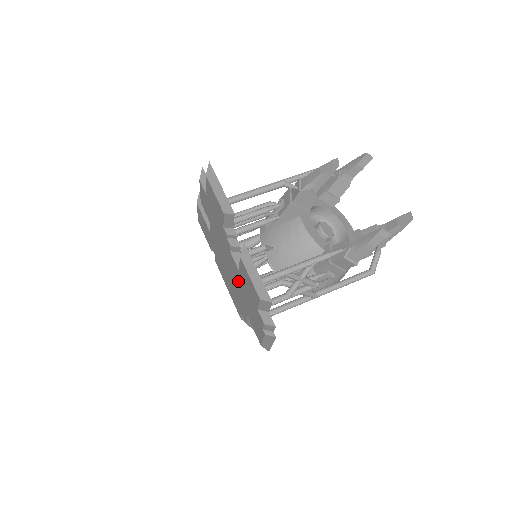
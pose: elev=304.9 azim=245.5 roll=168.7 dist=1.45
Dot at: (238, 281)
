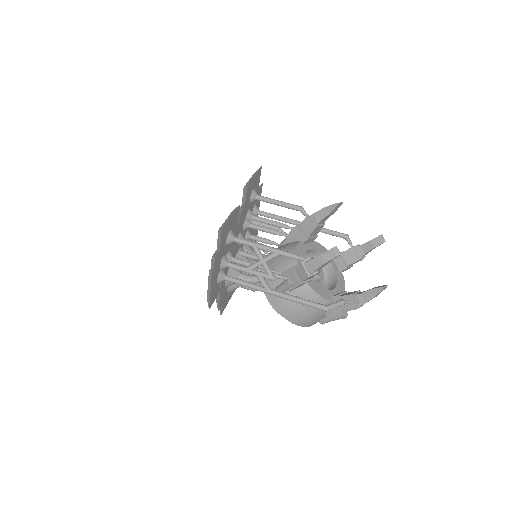
Dot at: occluded
